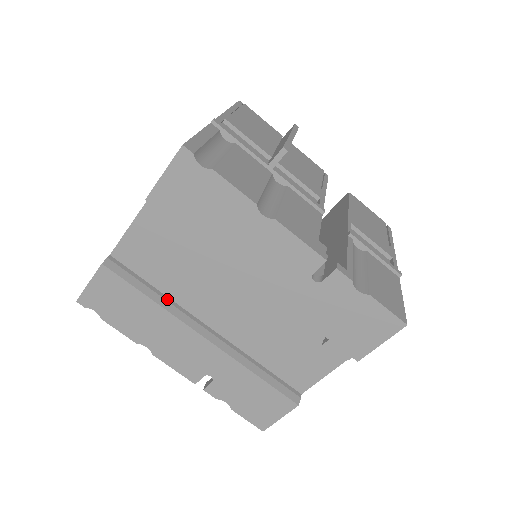
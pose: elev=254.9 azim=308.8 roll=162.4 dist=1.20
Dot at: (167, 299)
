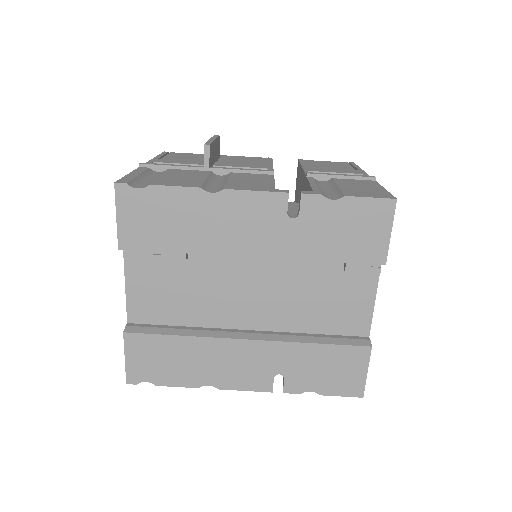
Dot at: (196, 329)
